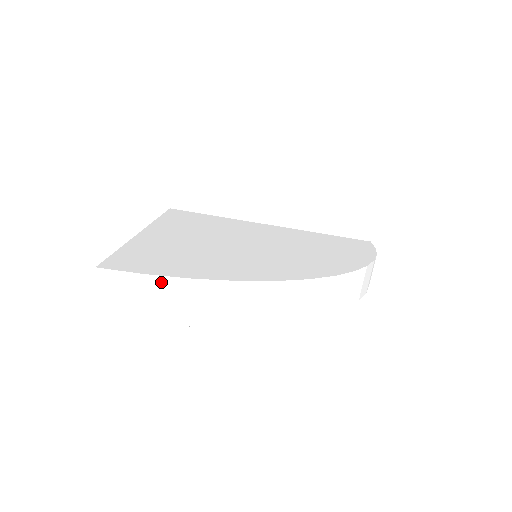
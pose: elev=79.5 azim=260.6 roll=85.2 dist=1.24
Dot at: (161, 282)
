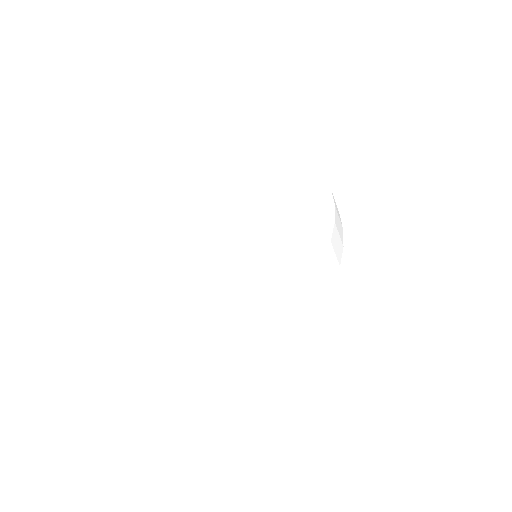
Dot at: (251, 355)
